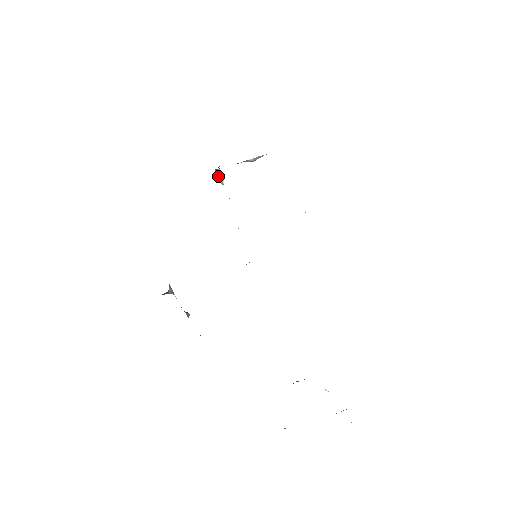
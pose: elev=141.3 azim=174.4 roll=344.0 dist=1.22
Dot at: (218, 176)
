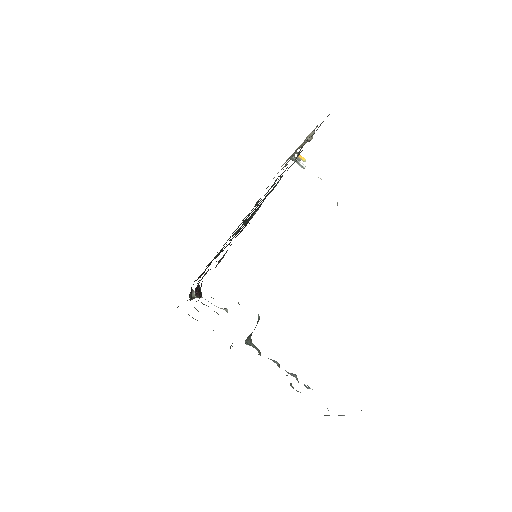
Dot at: occluded
